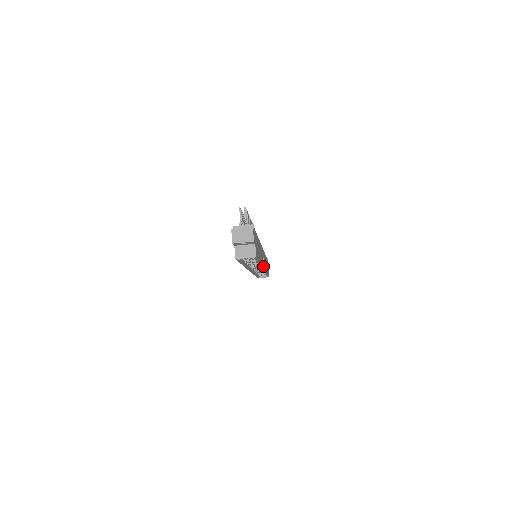
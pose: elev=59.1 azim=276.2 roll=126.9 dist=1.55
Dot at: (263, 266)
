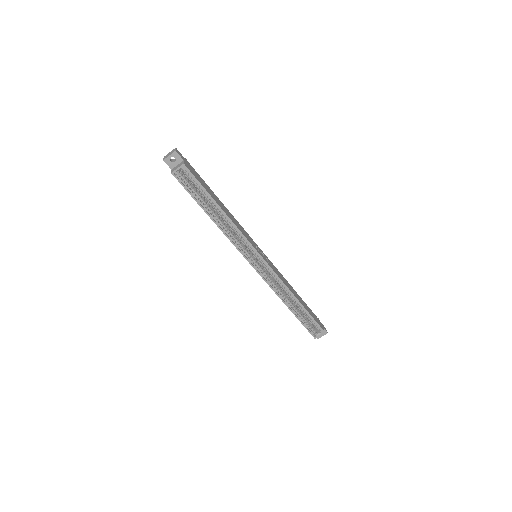
Dot at: (251, 244)
